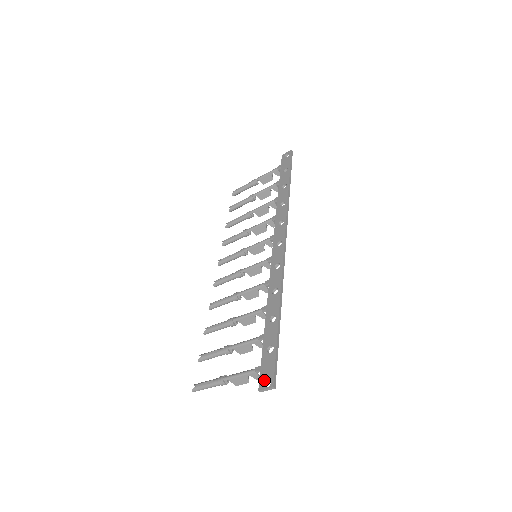
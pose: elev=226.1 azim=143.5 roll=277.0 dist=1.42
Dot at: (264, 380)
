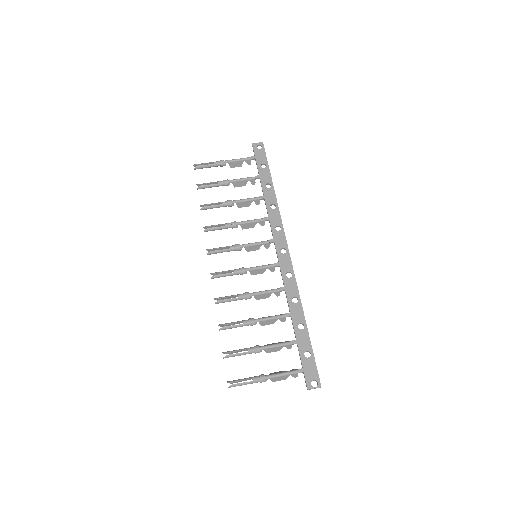
Dot at: (311, 381)
